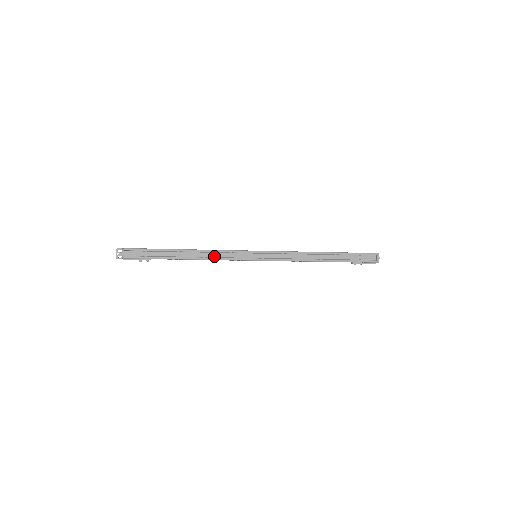
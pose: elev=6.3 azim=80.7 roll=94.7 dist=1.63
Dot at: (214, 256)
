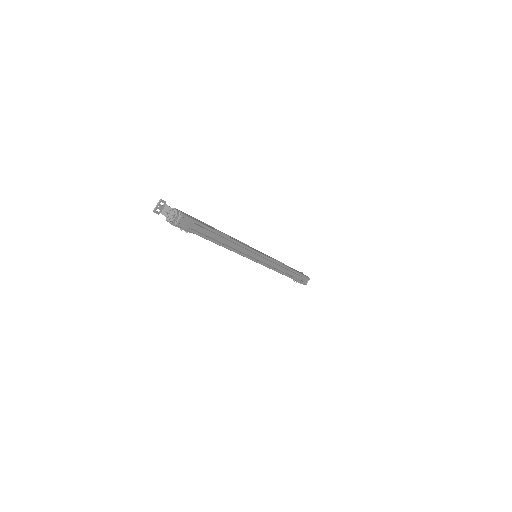
Dot at: (237, 248)
